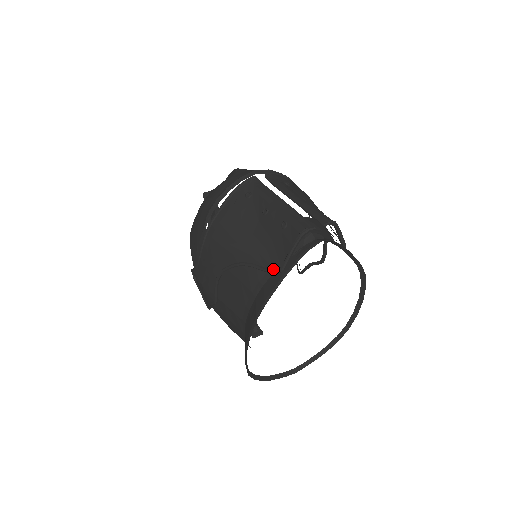
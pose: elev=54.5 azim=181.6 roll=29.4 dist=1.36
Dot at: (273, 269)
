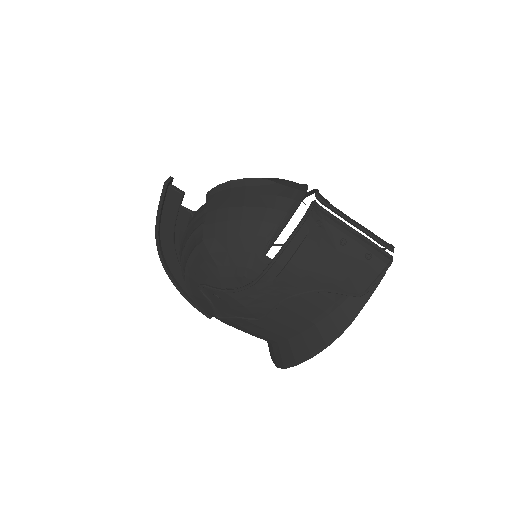
Dot at: (356, 293)
